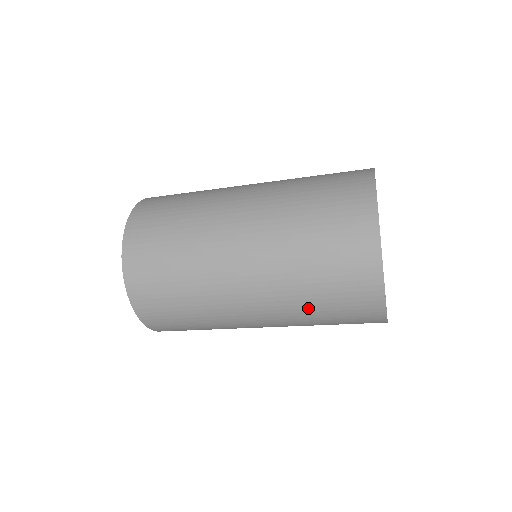
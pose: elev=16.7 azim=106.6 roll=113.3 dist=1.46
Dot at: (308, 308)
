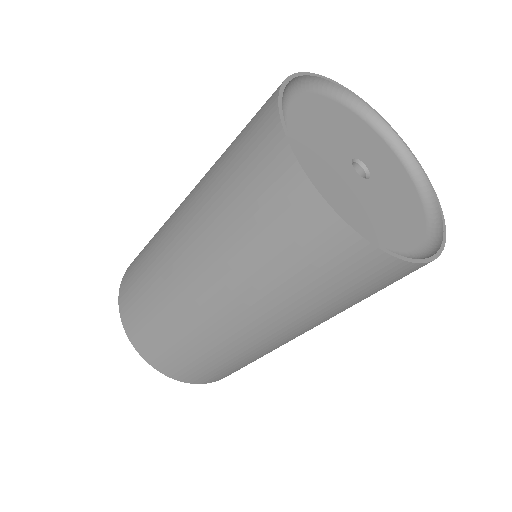
Dot at: (226, 219)
